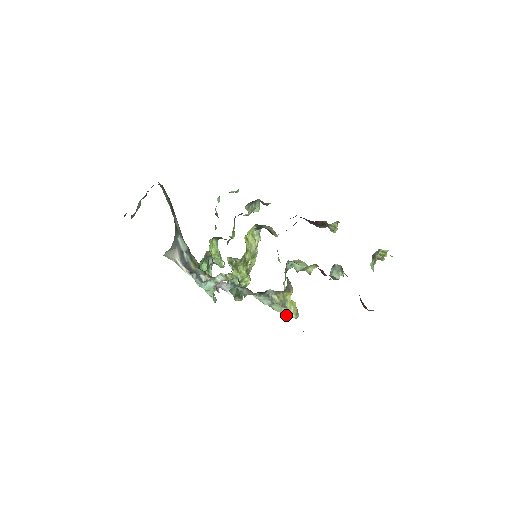
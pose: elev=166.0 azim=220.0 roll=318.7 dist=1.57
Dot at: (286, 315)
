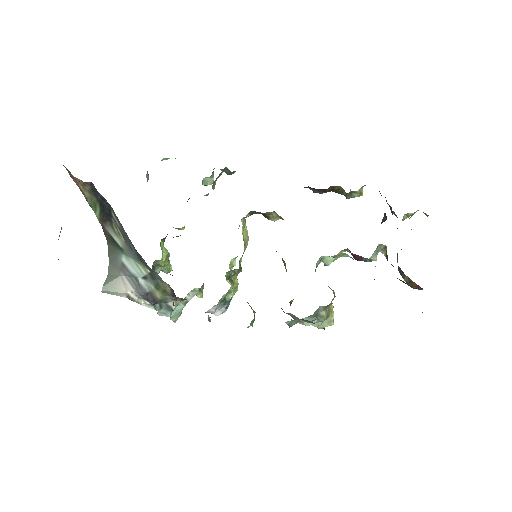
Dot at: (323, 326)
